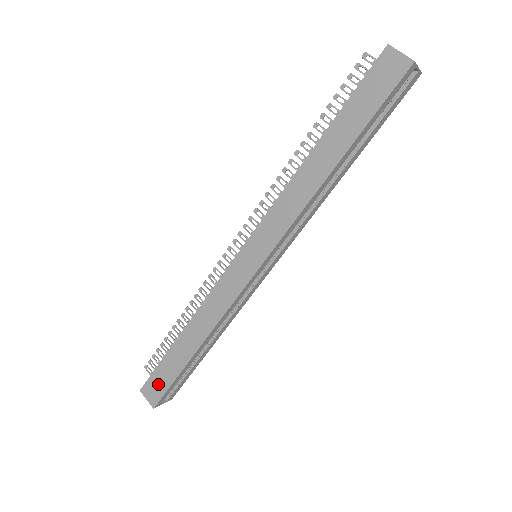
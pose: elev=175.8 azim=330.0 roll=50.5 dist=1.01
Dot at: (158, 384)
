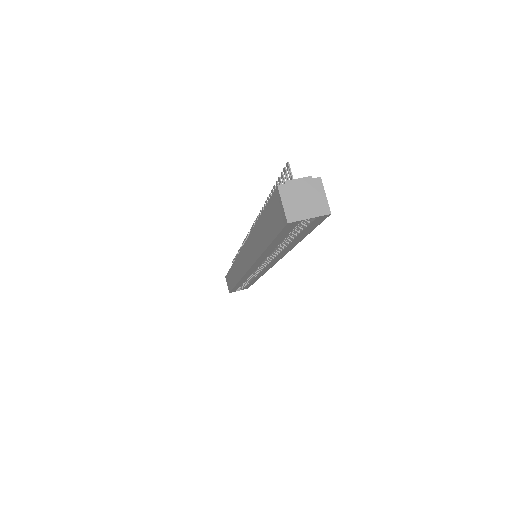
Dot at: (229, 283)
